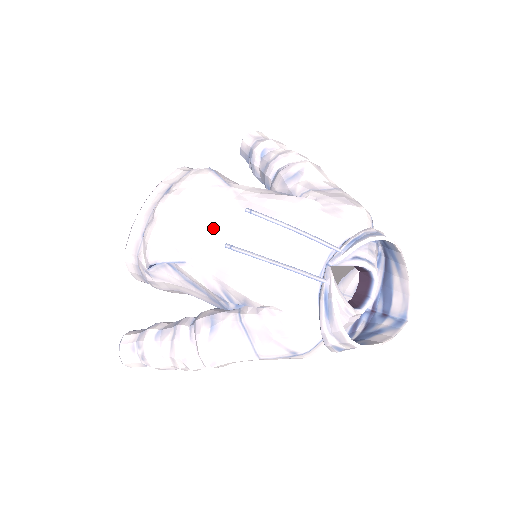
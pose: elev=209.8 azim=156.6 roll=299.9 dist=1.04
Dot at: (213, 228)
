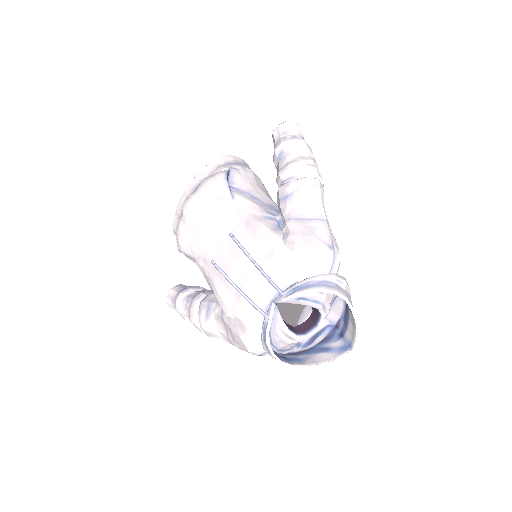
Dot at: (212, 239)
